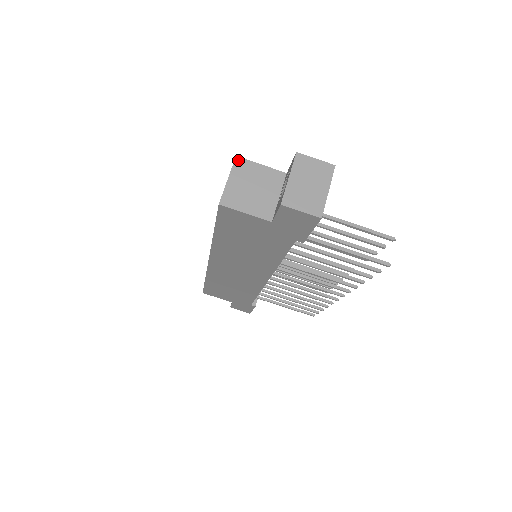
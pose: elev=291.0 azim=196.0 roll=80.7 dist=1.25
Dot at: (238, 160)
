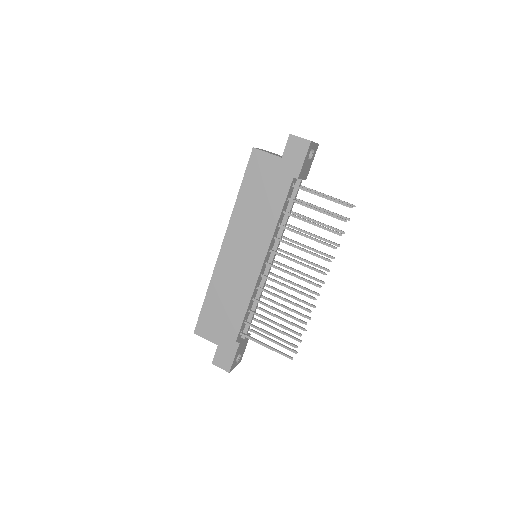
Dot at: (265, 150)
